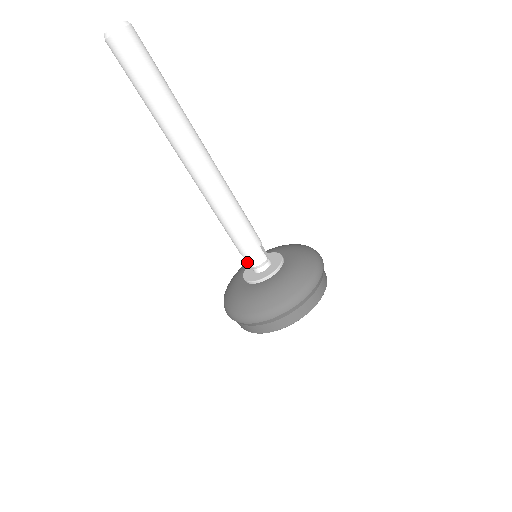
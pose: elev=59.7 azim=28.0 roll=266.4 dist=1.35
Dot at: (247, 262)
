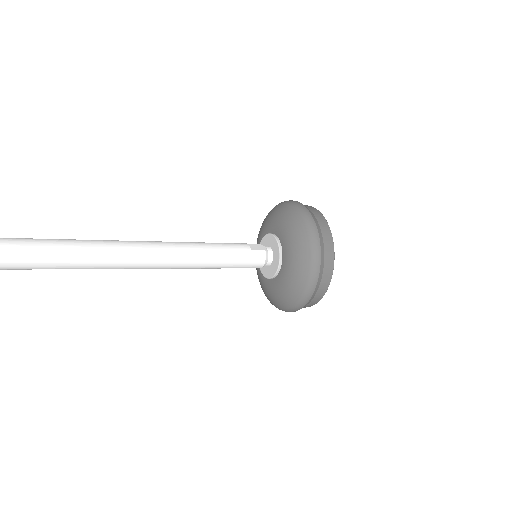
Dot at: occluded
